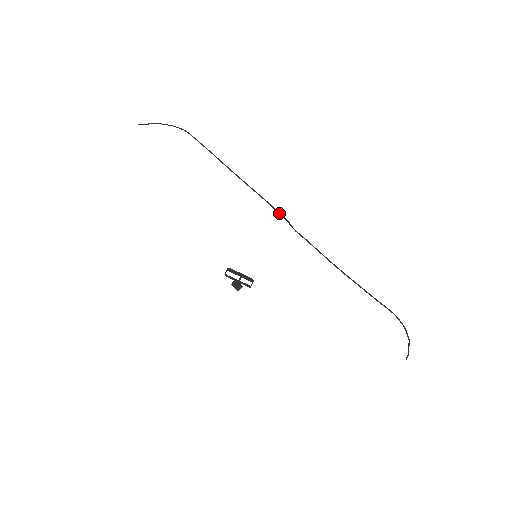
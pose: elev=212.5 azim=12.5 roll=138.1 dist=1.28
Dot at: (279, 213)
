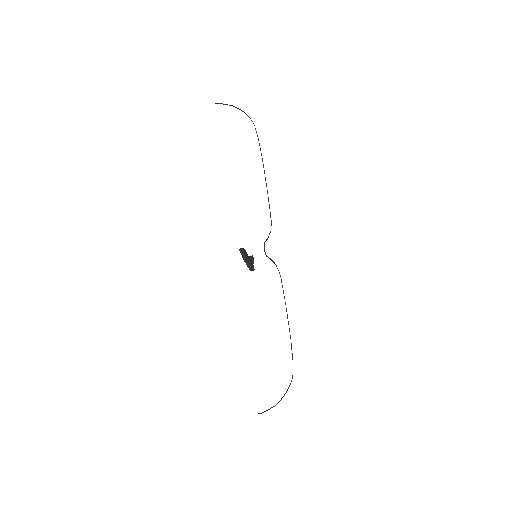
Dot at: (264, 245)
